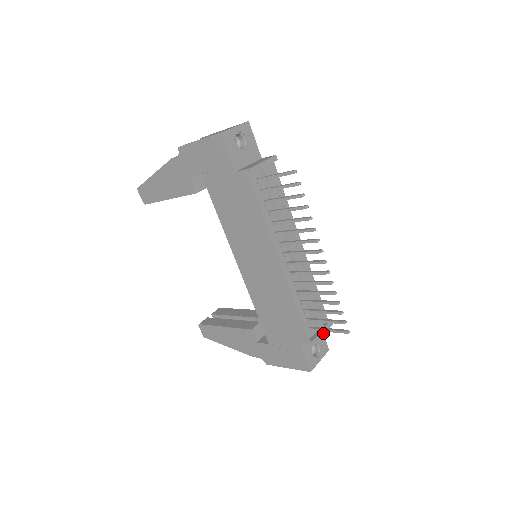
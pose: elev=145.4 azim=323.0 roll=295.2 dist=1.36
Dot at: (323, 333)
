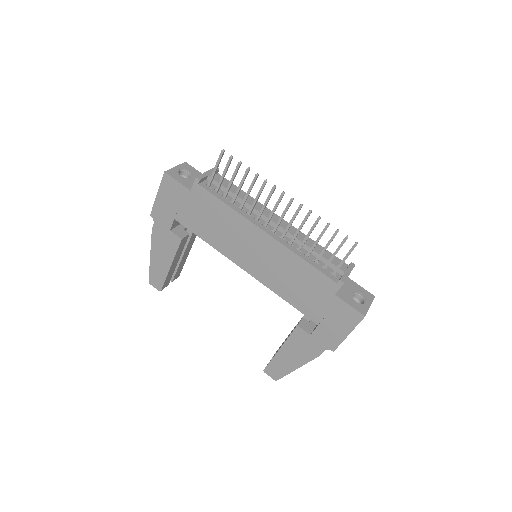
Dot at: (348, 273)
